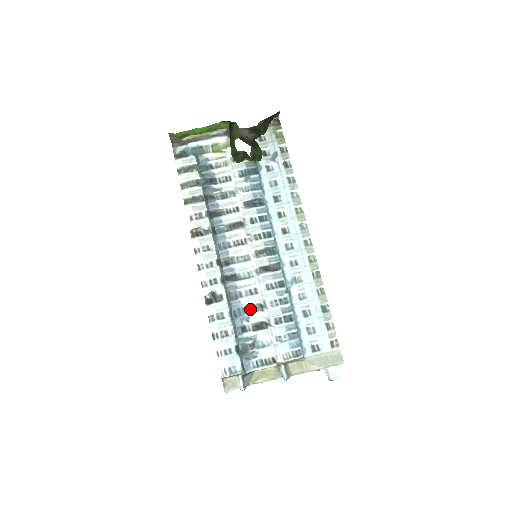
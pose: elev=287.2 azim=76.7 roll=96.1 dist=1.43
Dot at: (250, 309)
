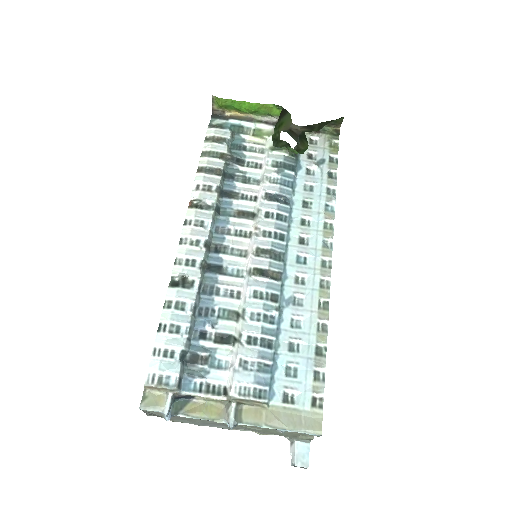
Dot at: (222, 314)
